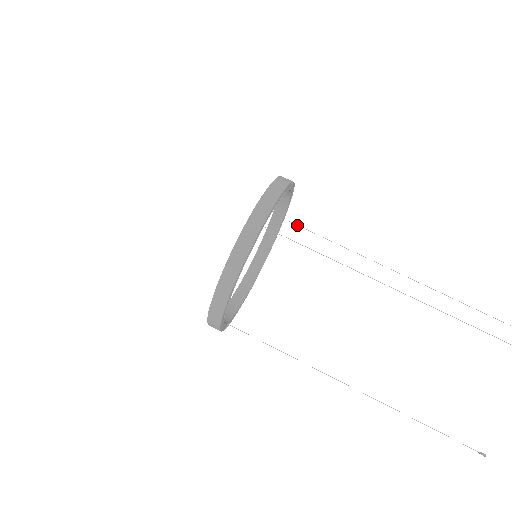
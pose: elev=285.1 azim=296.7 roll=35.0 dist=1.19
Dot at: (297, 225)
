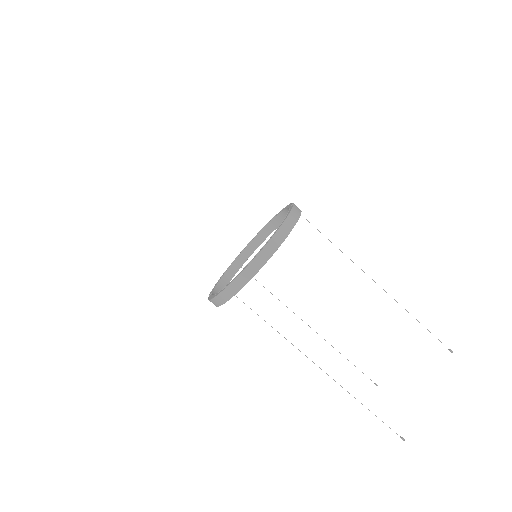
Dot at: (309, 222)
